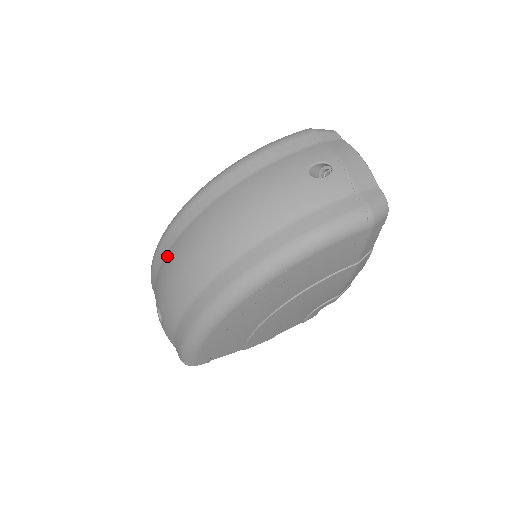
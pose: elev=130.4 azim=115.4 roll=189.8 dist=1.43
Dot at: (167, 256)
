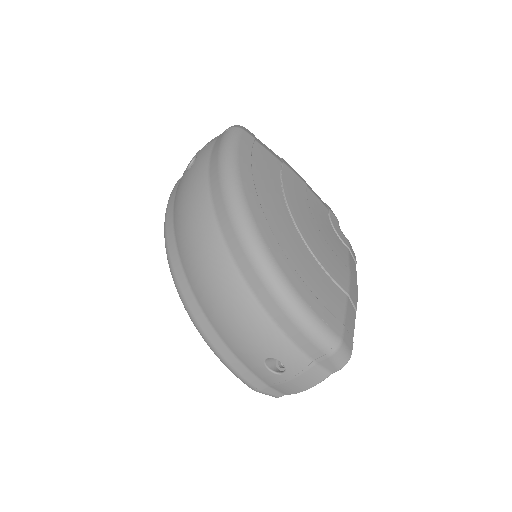
Dot at: (209, 319)
